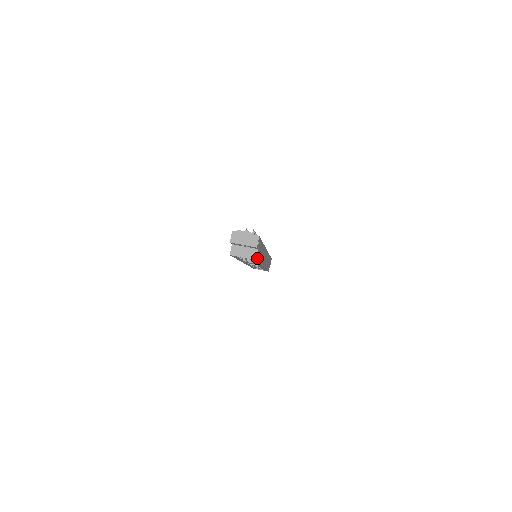
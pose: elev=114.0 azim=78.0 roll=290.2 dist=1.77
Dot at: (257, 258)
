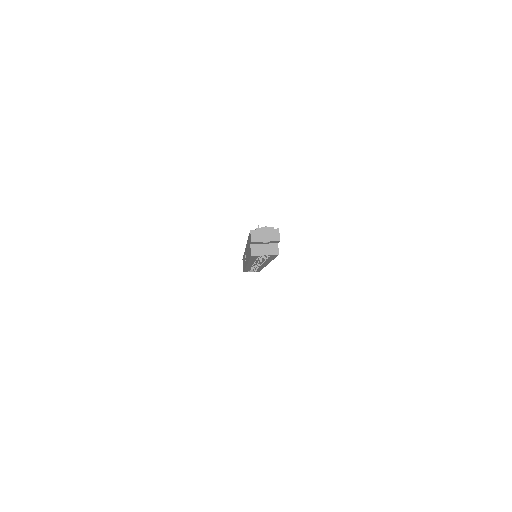
Dot at: occluded
